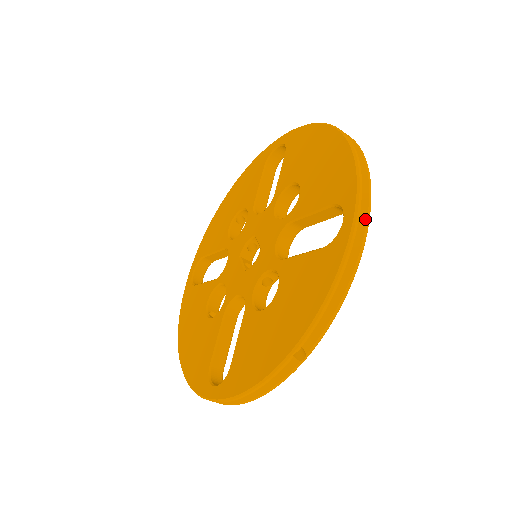
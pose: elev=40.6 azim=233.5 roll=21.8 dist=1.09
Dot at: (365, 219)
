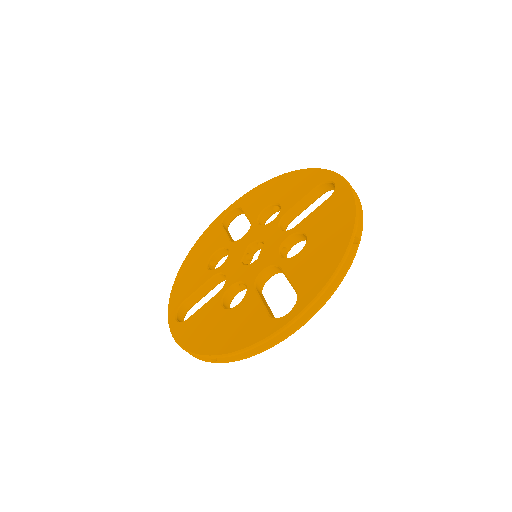
Dot at: (300, 324)
